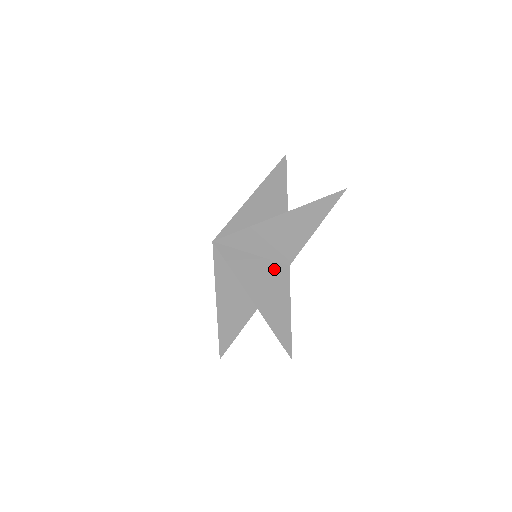
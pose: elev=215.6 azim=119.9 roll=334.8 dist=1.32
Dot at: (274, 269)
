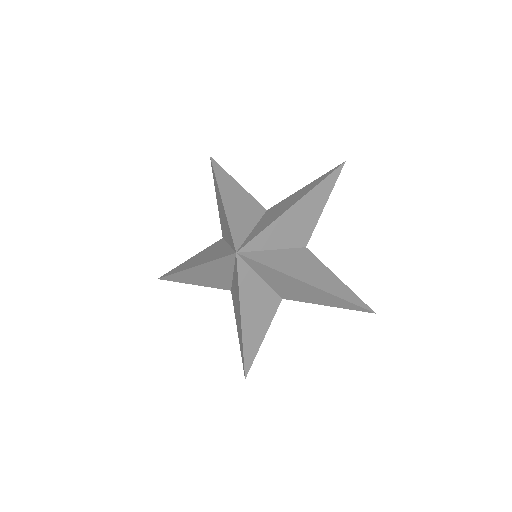
Dot at: (270, 299)
